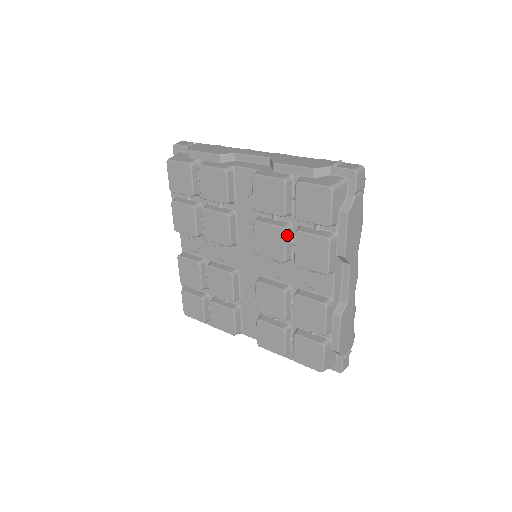
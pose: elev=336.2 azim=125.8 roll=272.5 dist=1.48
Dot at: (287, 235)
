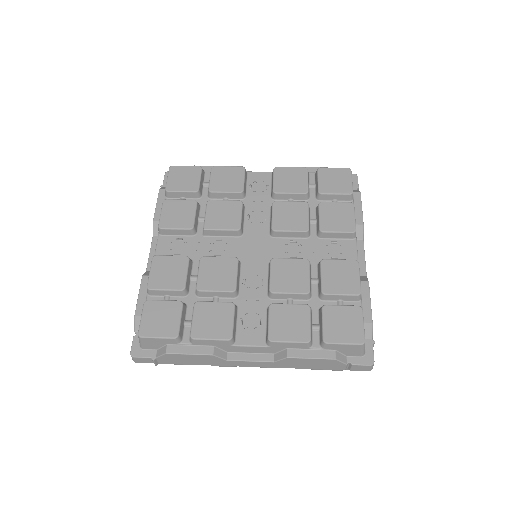
Dot at: (309, 209)
